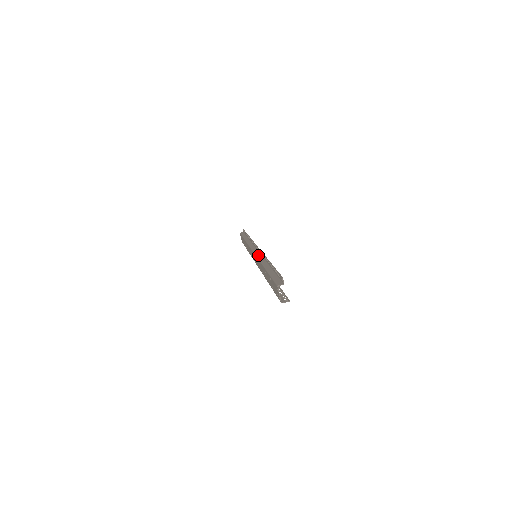
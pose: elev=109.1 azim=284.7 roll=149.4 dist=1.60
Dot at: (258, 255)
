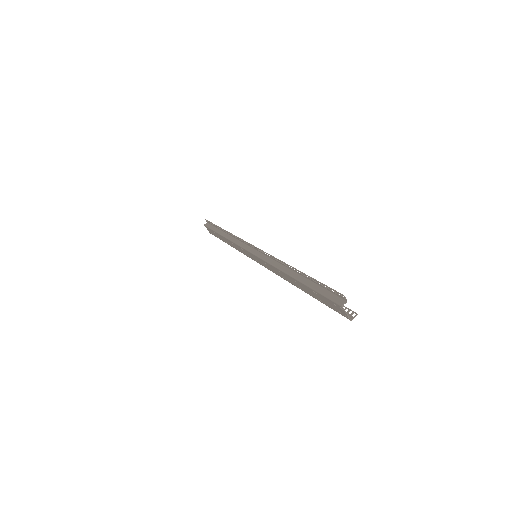
Dot at: (265, 258)
